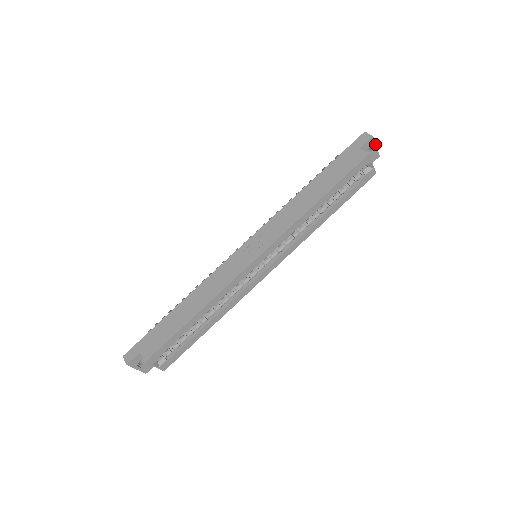
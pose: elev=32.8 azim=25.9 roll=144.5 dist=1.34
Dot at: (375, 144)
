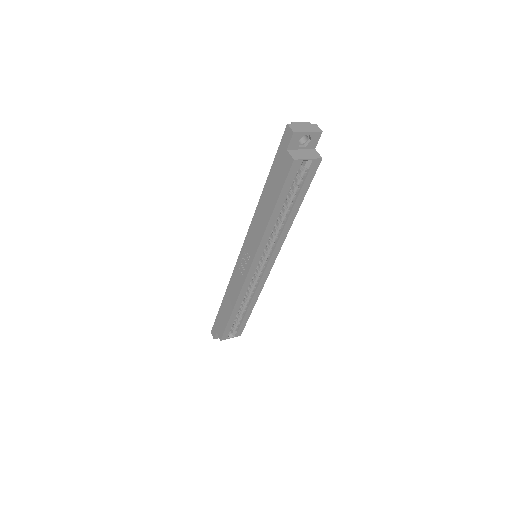
Dot at: (304, 132)
